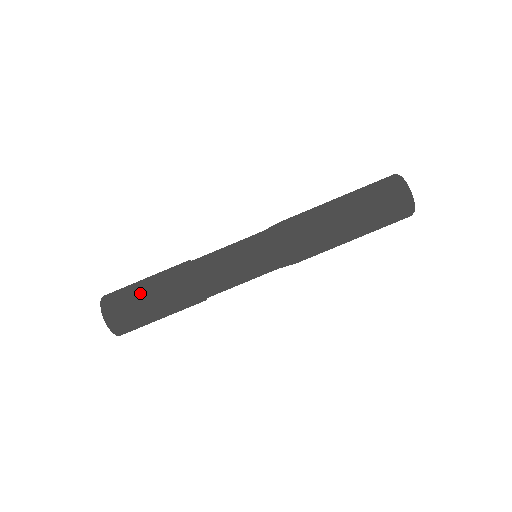
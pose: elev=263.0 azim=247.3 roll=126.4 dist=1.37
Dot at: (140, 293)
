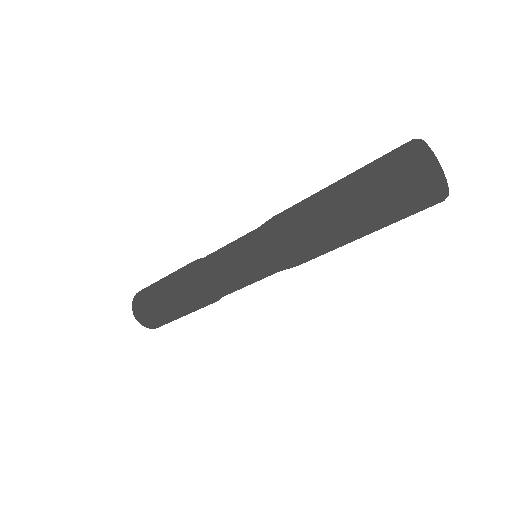
Dot at: (155, 298)
